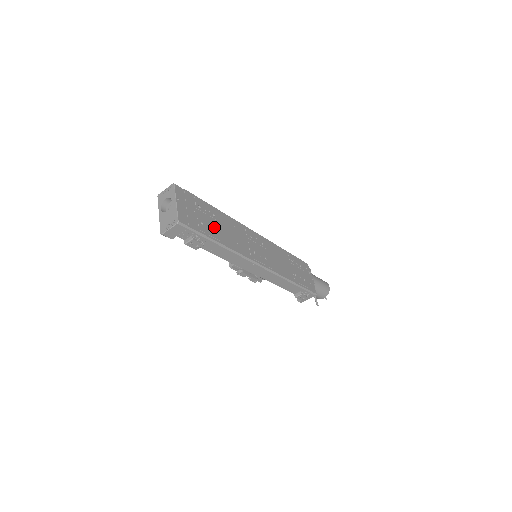
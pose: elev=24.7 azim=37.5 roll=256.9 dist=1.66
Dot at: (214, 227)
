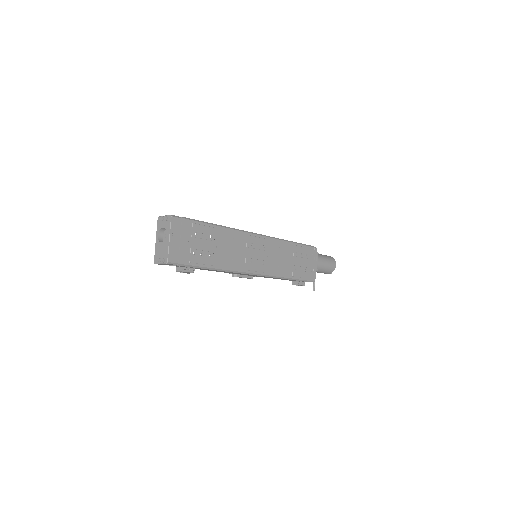
Dot at: (208, 251)
